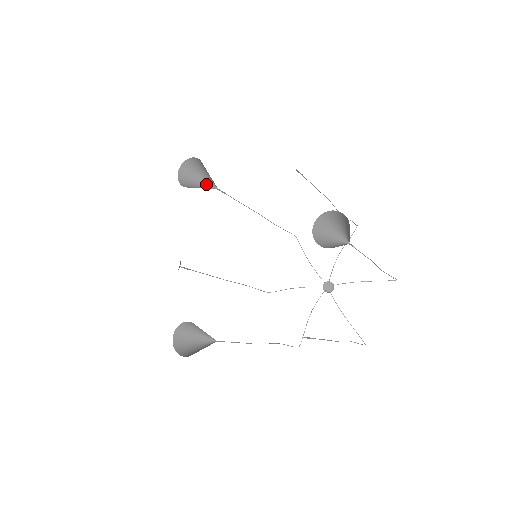
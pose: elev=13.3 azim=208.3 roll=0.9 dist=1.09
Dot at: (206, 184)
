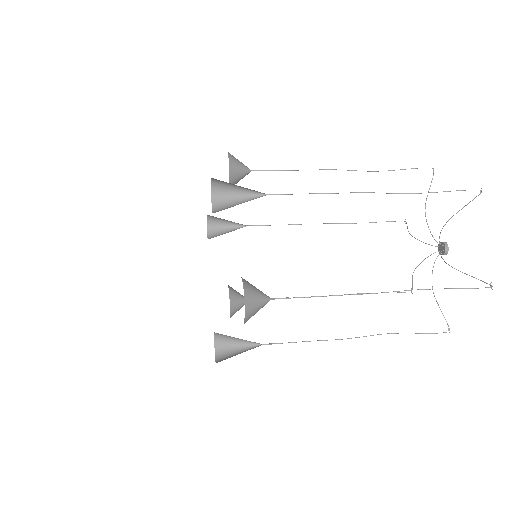
Dot at: (235, 228)
